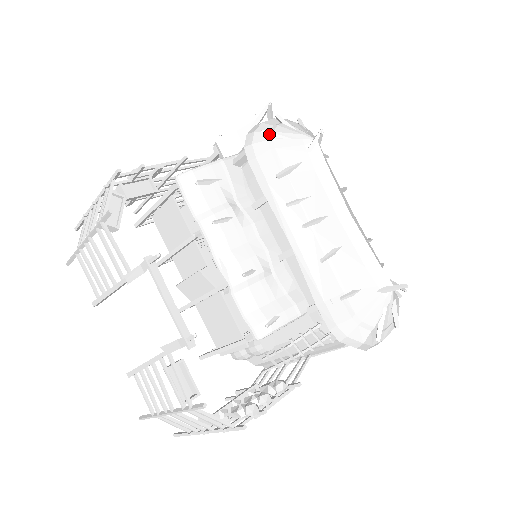
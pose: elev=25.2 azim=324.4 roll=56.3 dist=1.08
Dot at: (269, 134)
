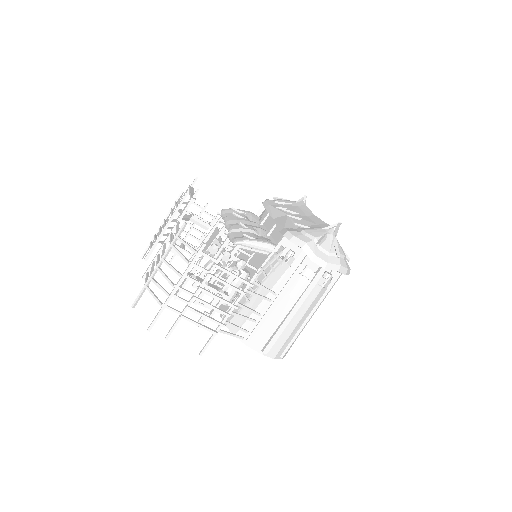
Dot at: (277, 198)
